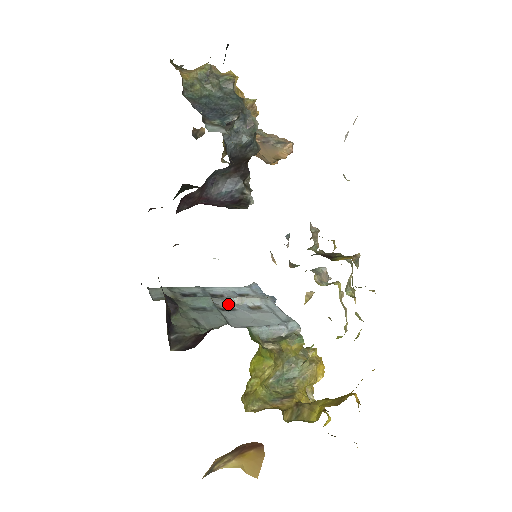
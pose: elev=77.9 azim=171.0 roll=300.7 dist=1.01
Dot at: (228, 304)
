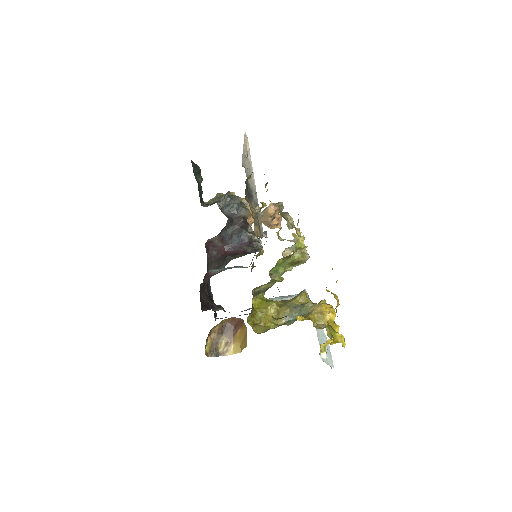
Dot at: occluded
